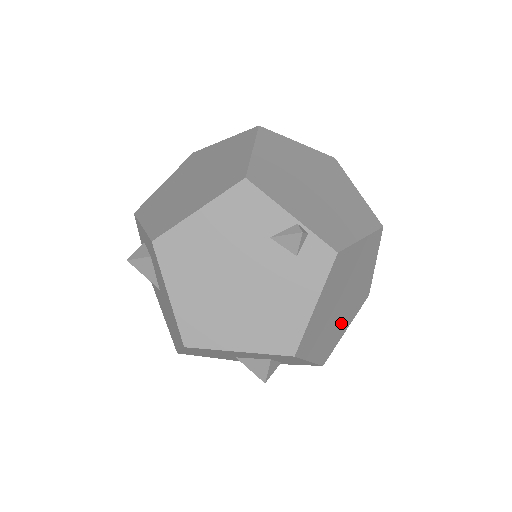
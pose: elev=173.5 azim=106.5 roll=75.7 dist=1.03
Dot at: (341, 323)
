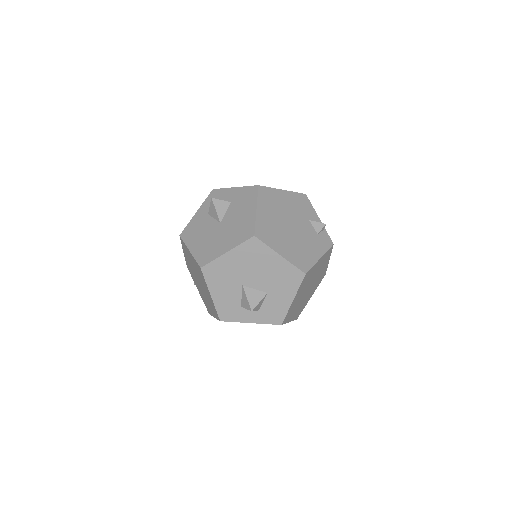
Dot at: (297, 307)
